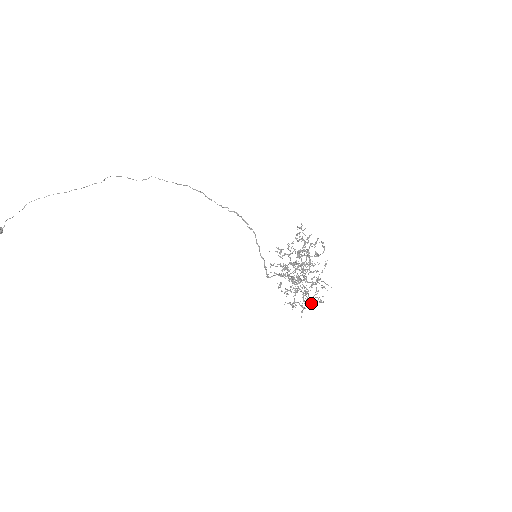
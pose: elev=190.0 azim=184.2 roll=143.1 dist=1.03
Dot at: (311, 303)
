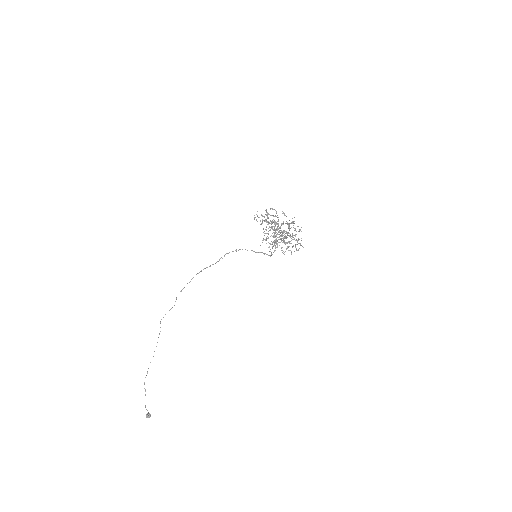
Dot at: occluded
